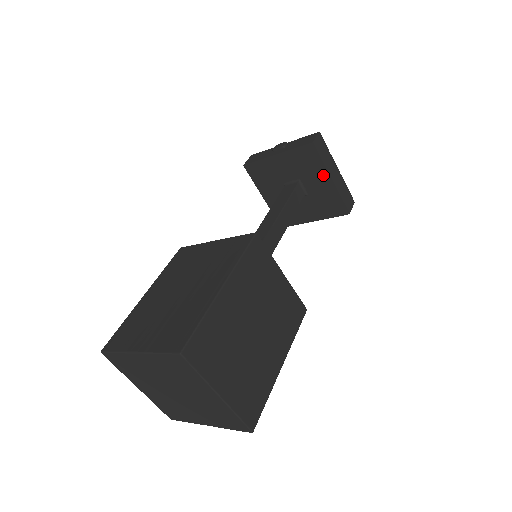
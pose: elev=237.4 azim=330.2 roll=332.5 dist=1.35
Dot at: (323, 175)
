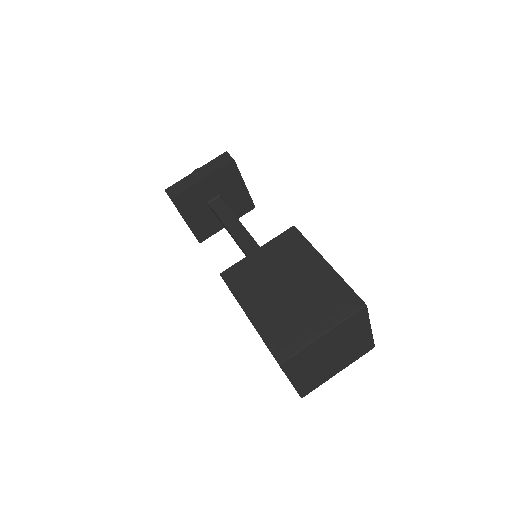
Dot at: (239, 183)
